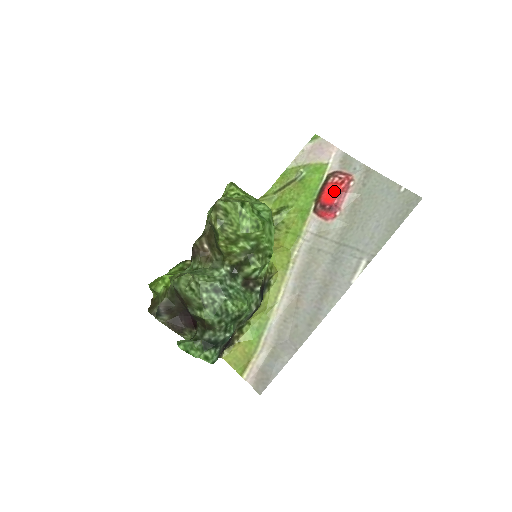
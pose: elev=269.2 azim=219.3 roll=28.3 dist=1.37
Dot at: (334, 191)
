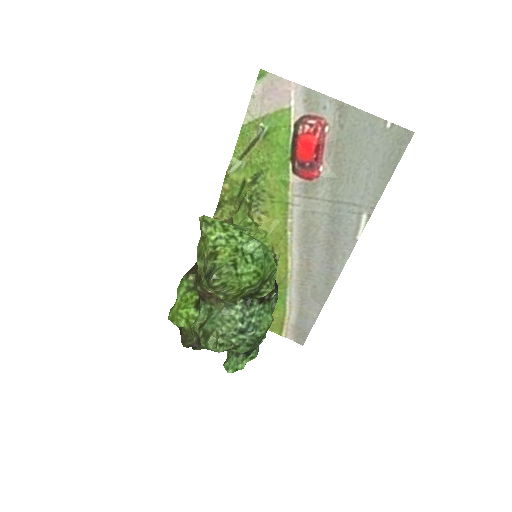
Dot at: (309, 144)
